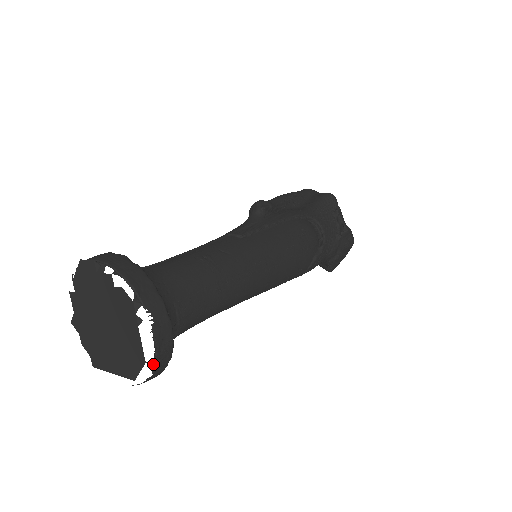
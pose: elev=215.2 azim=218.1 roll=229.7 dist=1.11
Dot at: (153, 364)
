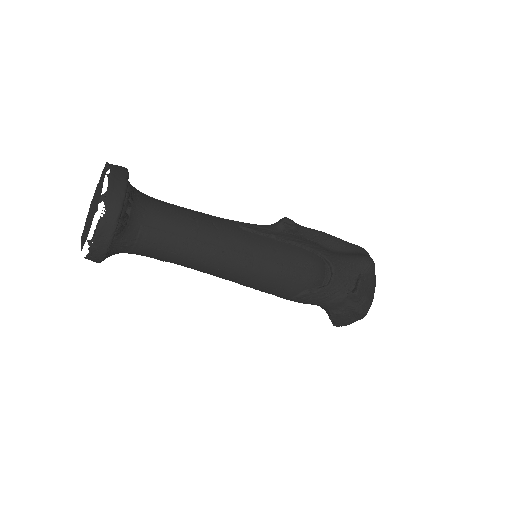
Dot at: (91, 244)
